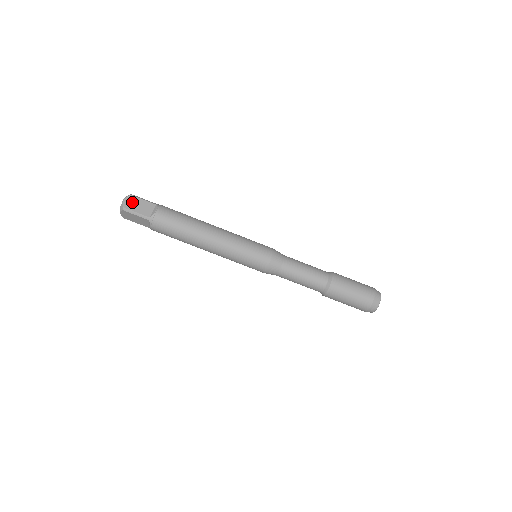
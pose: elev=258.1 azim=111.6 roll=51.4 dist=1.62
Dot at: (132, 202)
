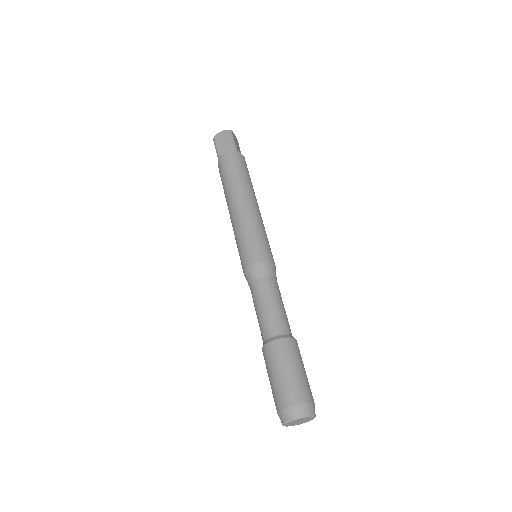
Dot at: (236, 140)
